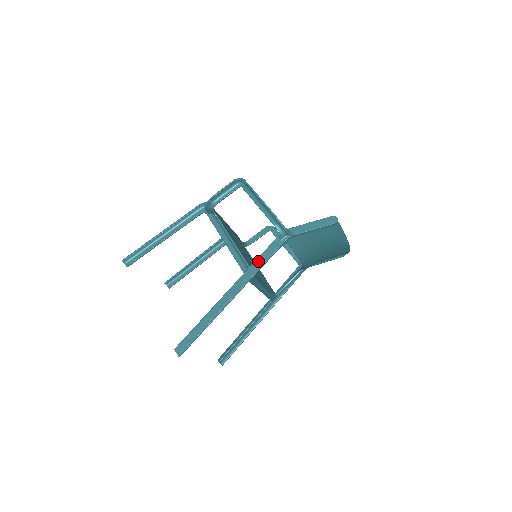
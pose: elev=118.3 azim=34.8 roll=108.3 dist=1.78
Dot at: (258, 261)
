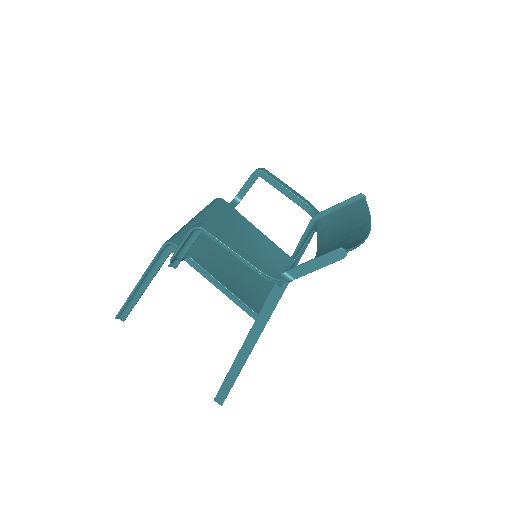
Dot at: (262, 314)
